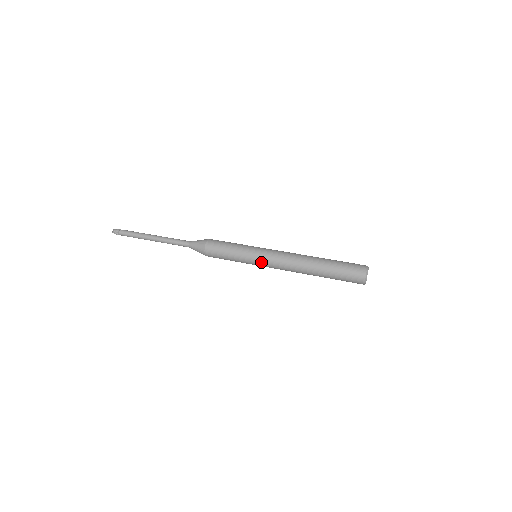
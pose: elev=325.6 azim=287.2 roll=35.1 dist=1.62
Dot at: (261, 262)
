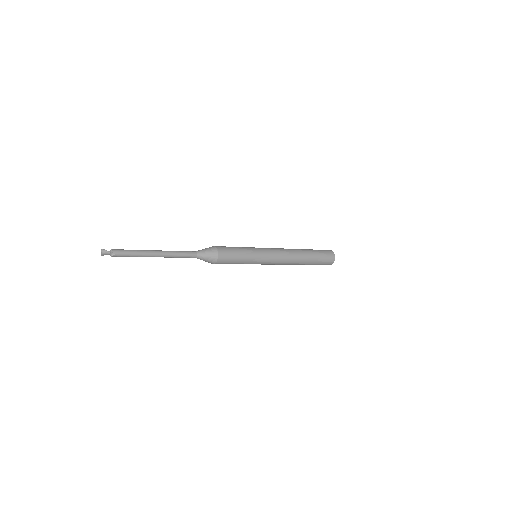
Dot at: (265, 250)
